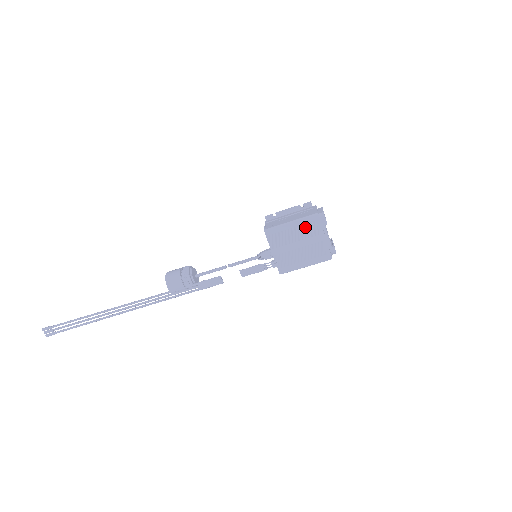
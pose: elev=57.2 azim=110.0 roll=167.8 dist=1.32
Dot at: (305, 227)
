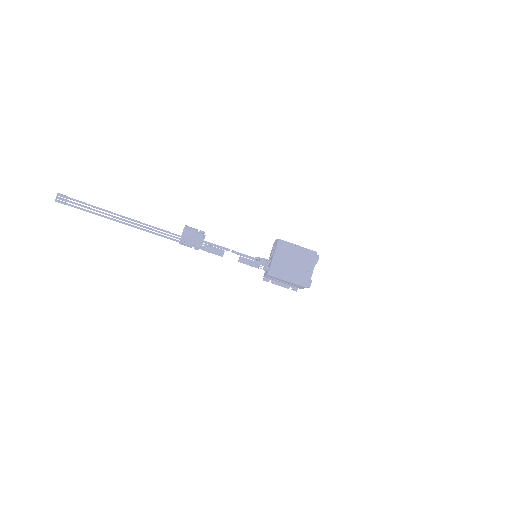
Dot at: (304, 255)
